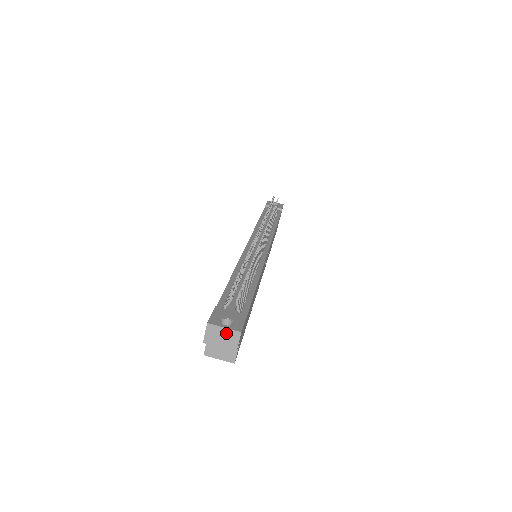
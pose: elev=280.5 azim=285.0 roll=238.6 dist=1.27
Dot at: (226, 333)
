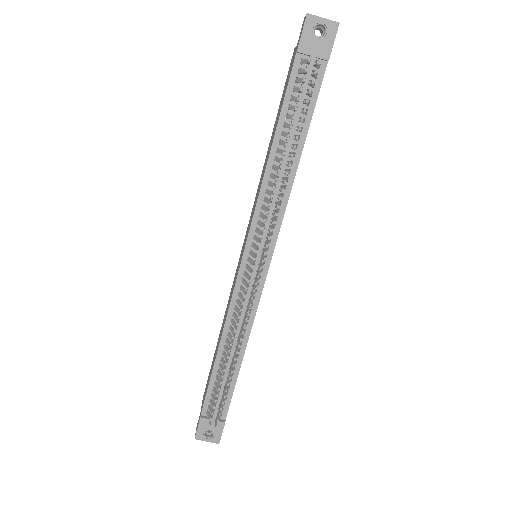
Dot at: (209, 439)
